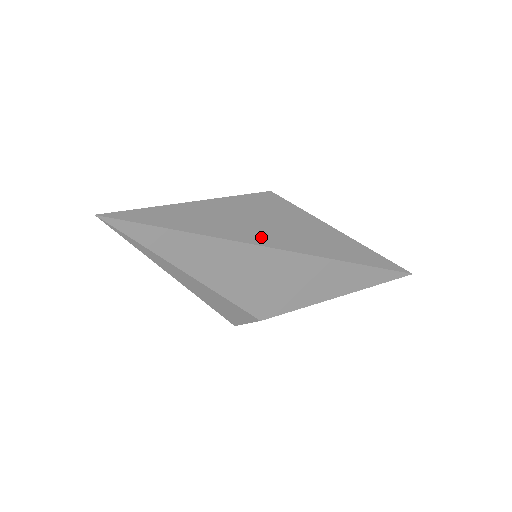
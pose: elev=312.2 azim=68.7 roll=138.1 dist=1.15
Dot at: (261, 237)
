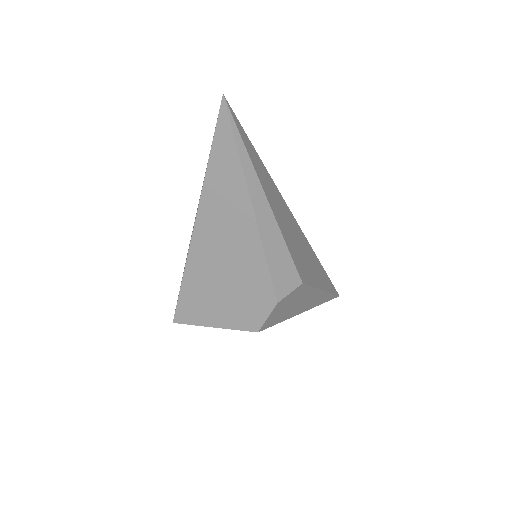
Dot at: occluded
